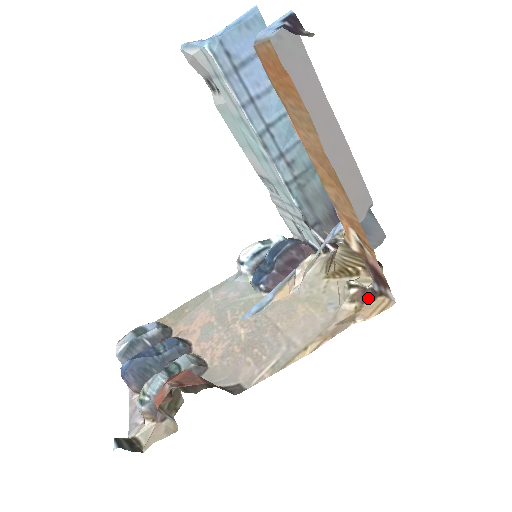
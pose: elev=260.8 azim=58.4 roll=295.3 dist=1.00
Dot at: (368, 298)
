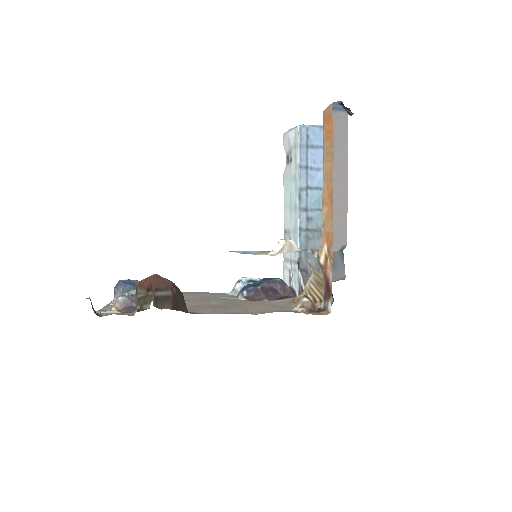
Dot at: (314, 311)
